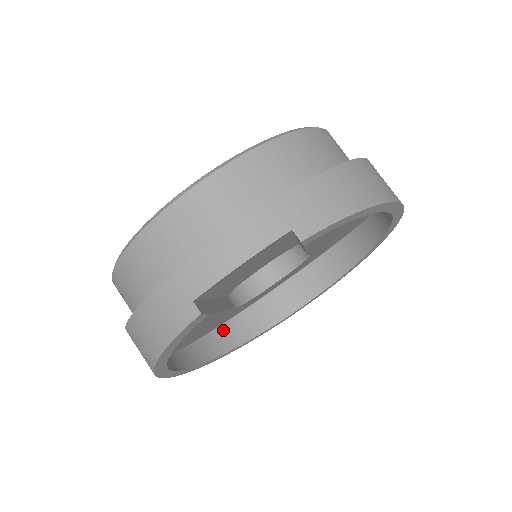
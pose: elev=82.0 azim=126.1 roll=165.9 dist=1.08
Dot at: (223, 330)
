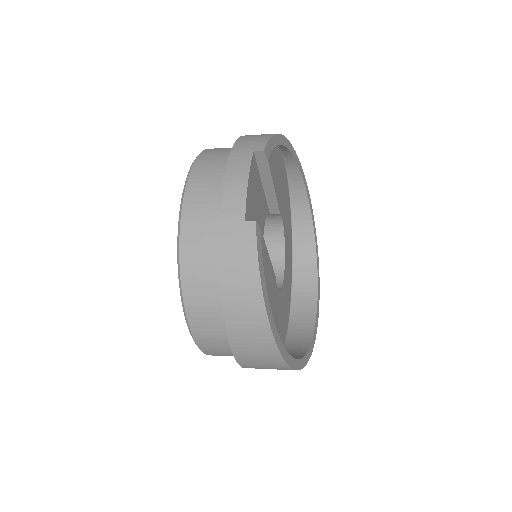
Dot at: (289, 346)
